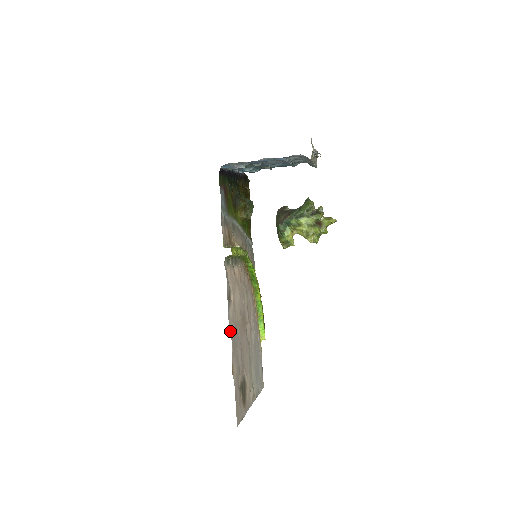
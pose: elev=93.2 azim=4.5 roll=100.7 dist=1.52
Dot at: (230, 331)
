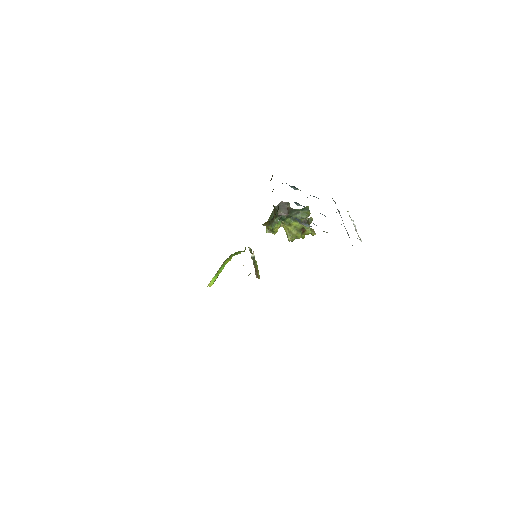
Dot at: occluded
